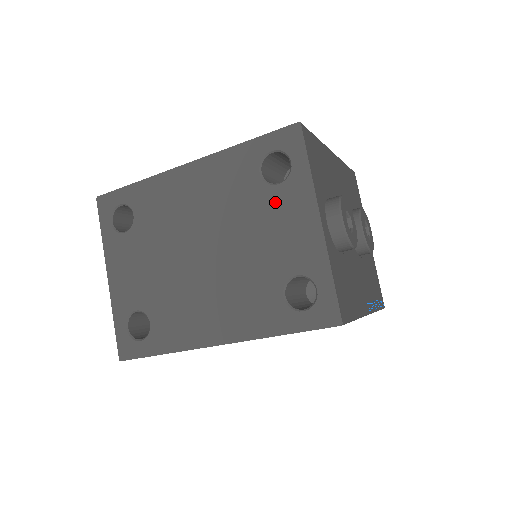
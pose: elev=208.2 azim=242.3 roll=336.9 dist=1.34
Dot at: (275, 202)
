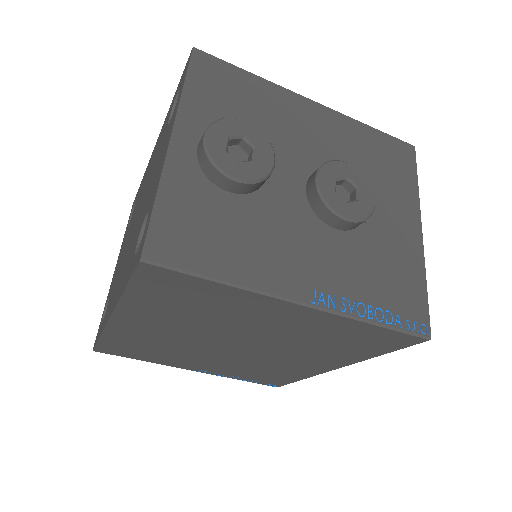
Dot at: (164, 141)
